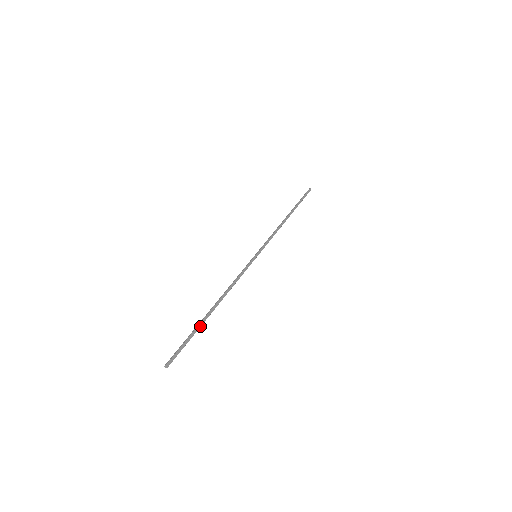
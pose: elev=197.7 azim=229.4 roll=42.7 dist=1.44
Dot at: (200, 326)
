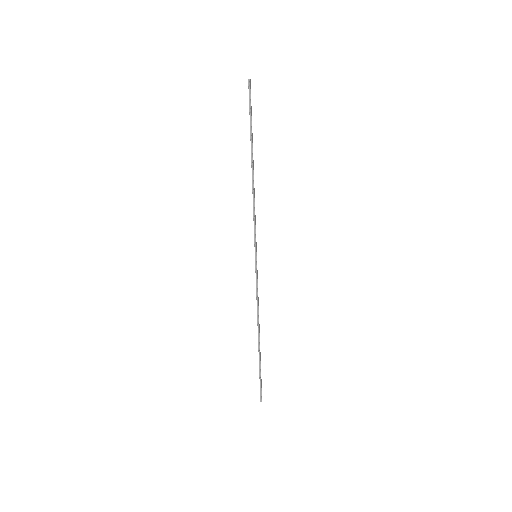
Dot at: (260, 359)
